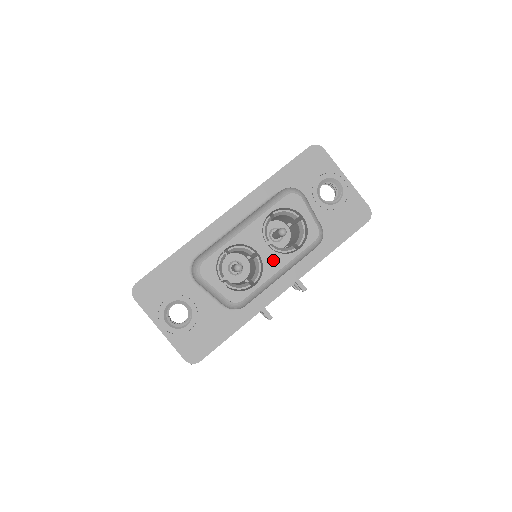
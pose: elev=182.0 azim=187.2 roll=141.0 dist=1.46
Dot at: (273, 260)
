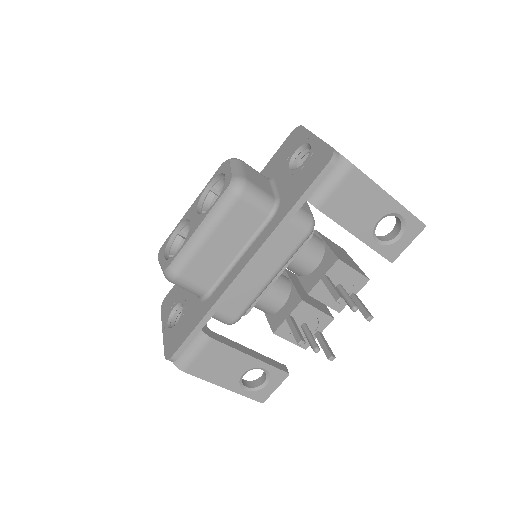
Dot at: (196, 222)
